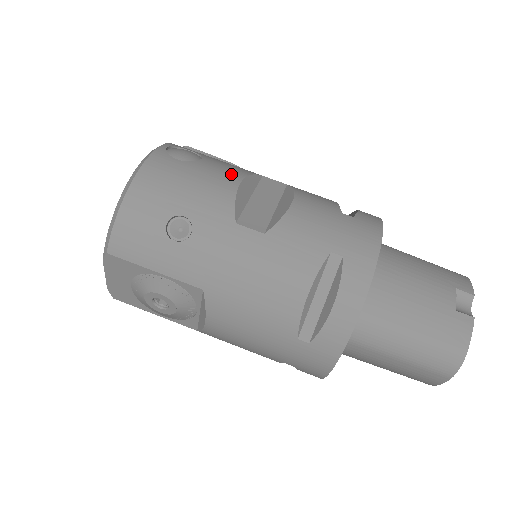
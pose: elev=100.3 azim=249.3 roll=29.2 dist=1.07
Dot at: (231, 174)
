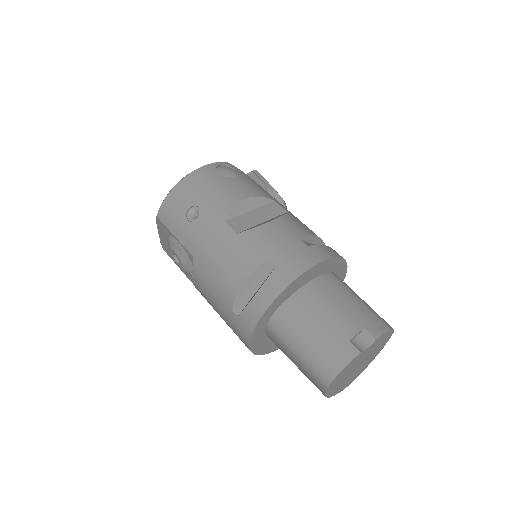
Dot at: (245, 192)
